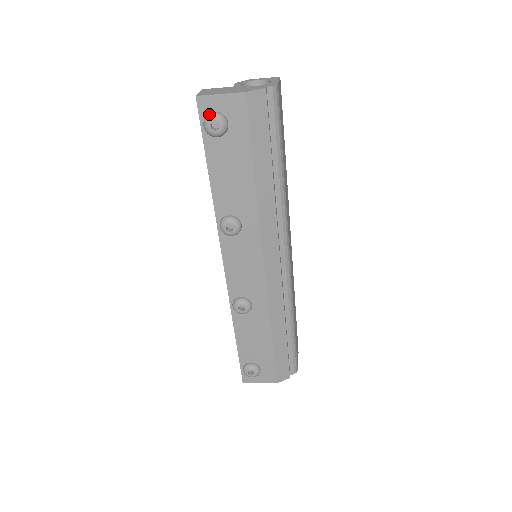
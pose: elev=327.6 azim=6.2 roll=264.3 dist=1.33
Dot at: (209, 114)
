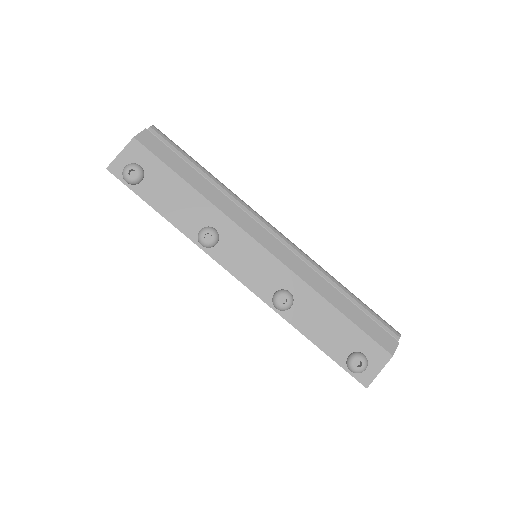
Dot at: (123, 170)
